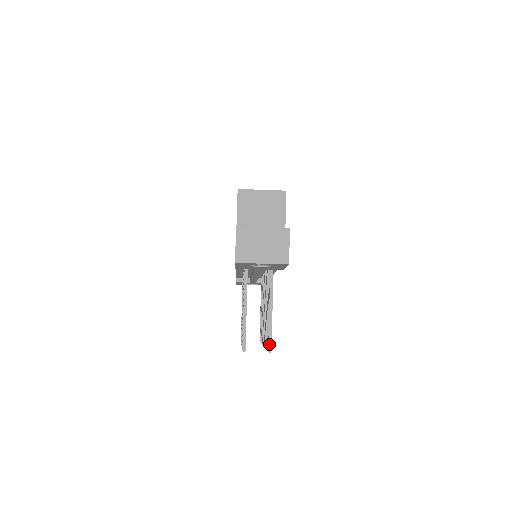
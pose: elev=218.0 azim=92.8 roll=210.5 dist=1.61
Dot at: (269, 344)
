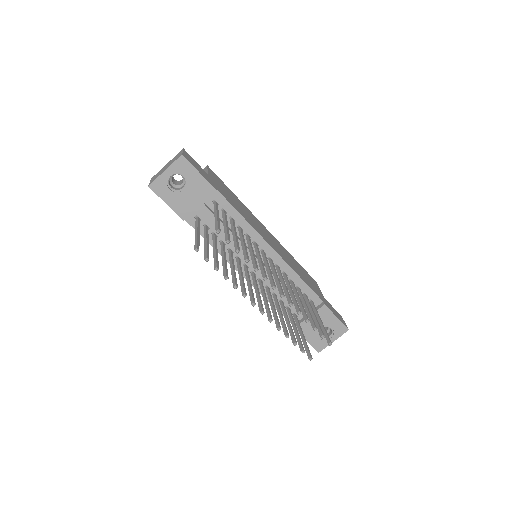
Dot at: (216, 229)
